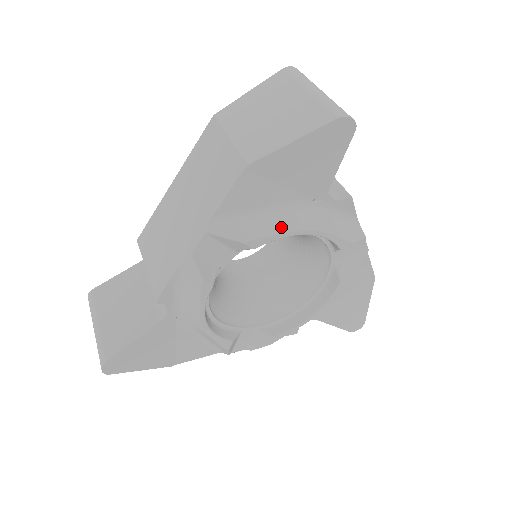
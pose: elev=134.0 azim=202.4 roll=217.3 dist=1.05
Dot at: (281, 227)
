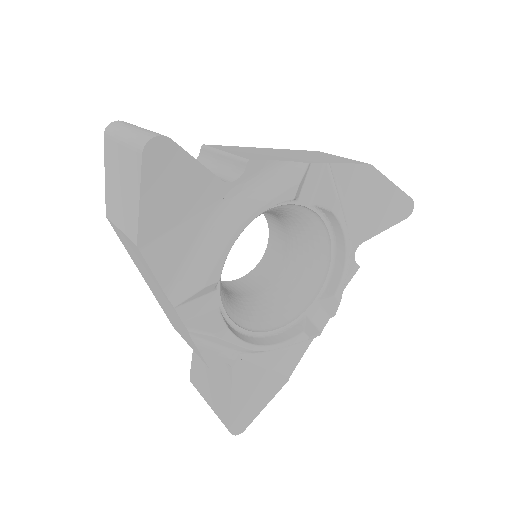
Dot at: (219, 246)
